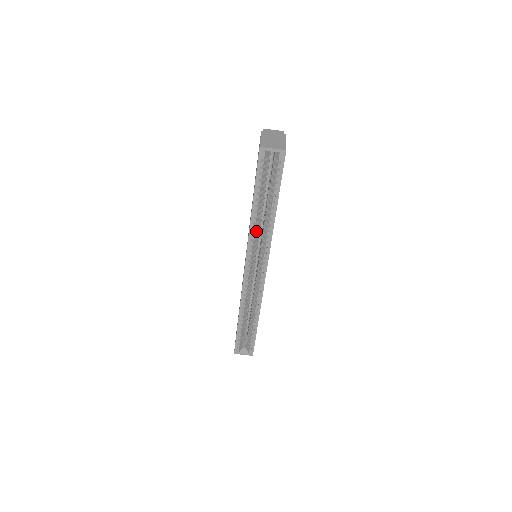
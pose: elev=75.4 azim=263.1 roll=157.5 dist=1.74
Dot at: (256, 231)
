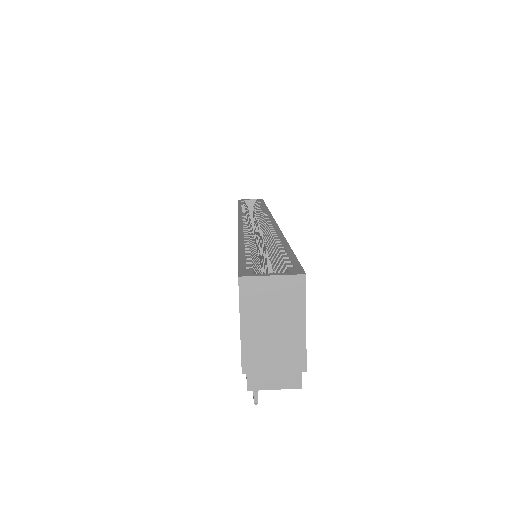
Dot at: occluded
